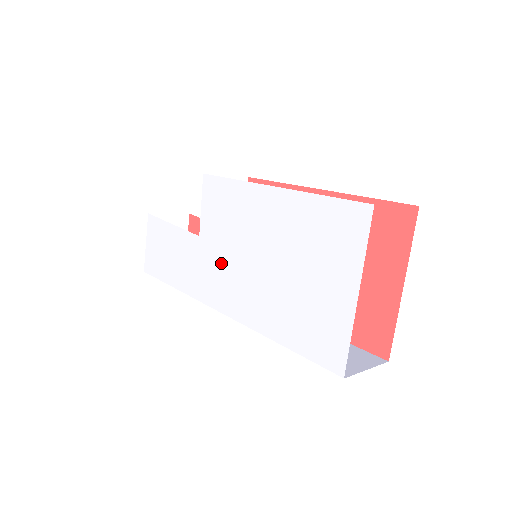
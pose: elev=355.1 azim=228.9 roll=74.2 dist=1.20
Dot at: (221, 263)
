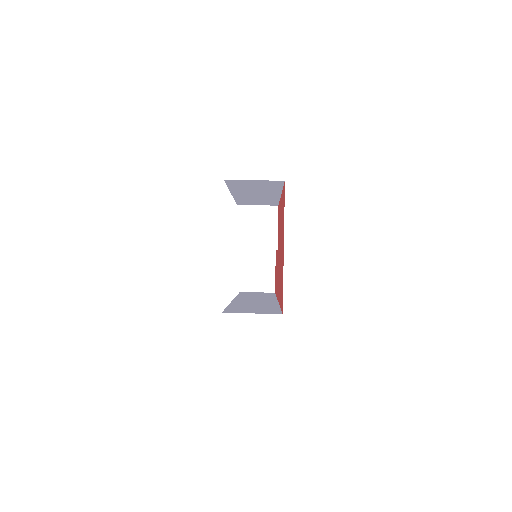
Dot at: occluded
